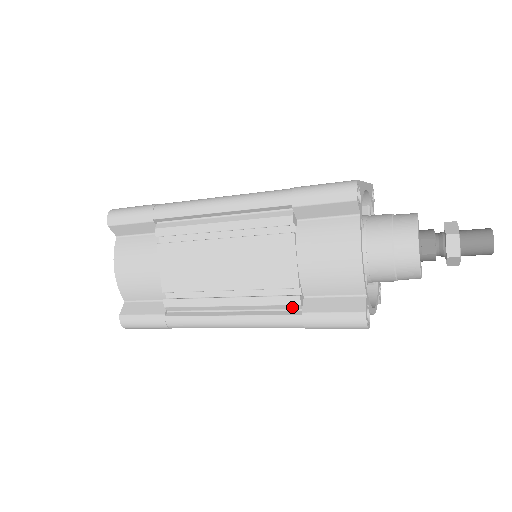
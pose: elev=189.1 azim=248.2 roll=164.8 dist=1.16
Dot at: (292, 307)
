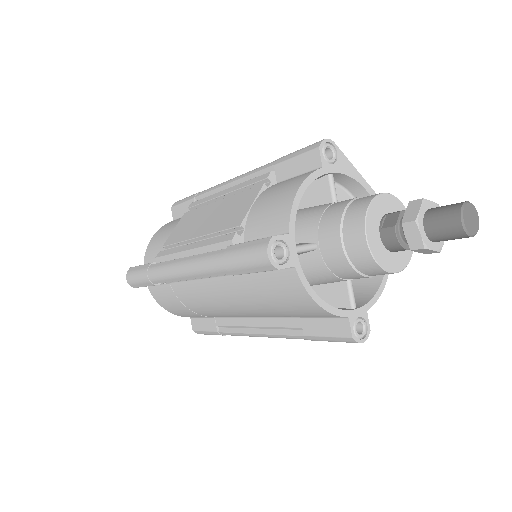
Dot at: (227, 245)
